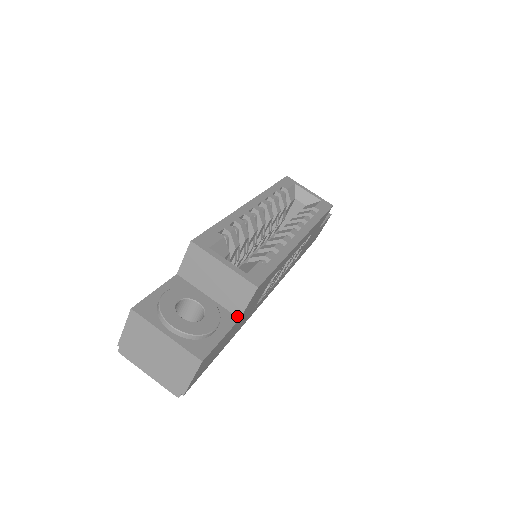
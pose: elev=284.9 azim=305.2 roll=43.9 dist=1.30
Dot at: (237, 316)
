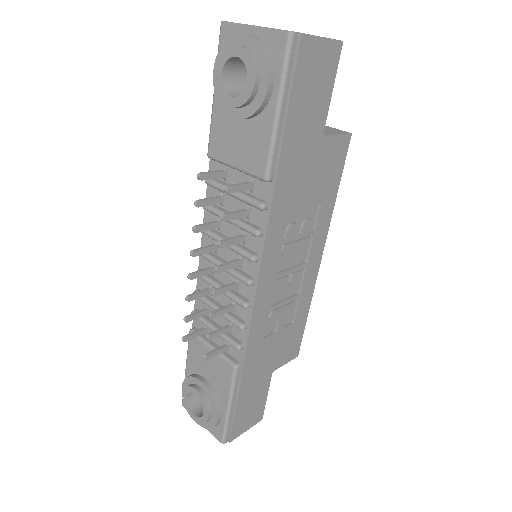
Dot at: (320, 134)
